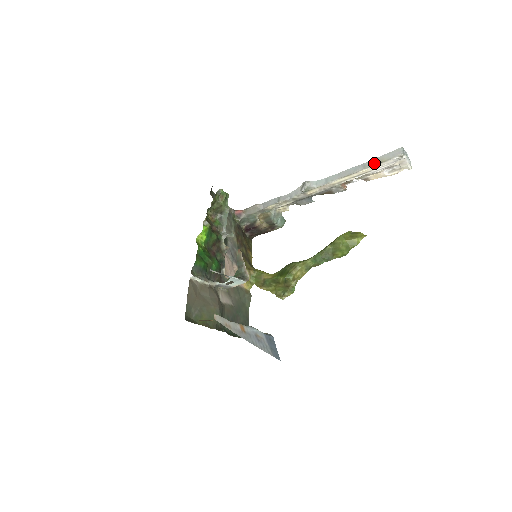
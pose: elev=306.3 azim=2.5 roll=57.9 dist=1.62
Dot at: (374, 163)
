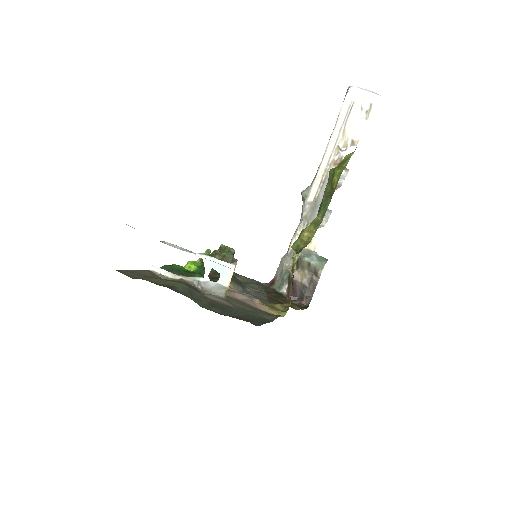
Dot at: (337, 118)
